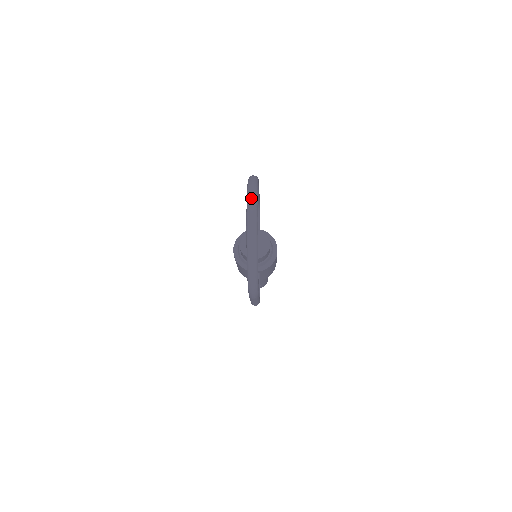
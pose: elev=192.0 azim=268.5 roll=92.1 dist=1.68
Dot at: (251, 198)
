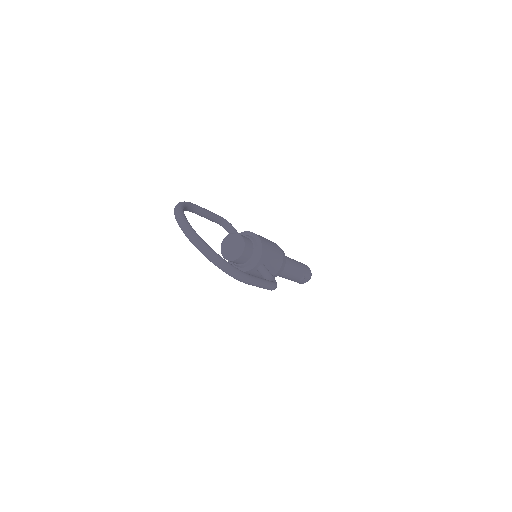
Dot at: (176, 217)
